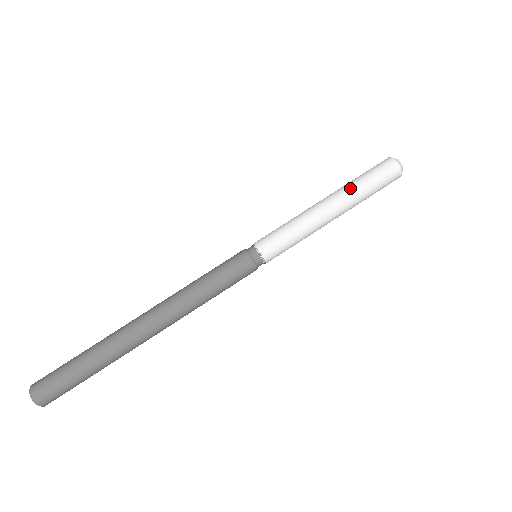
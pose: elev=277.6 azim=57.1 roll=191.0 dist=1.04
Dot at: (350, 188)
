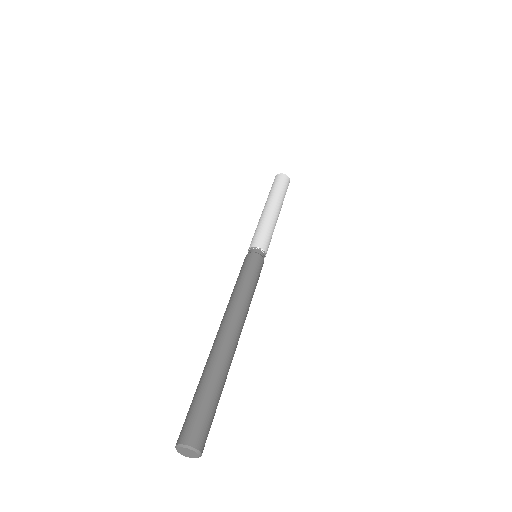
Dot at: (273, 195)
